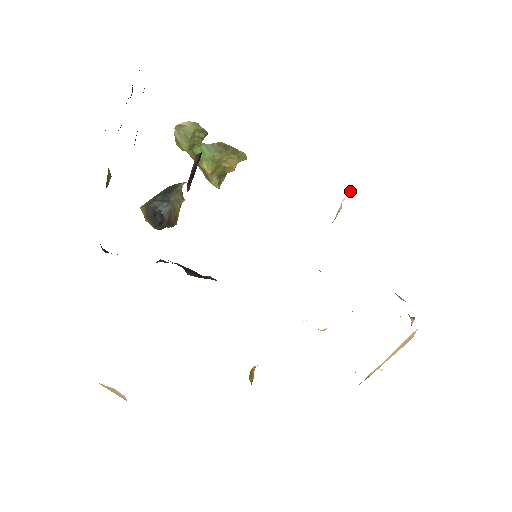
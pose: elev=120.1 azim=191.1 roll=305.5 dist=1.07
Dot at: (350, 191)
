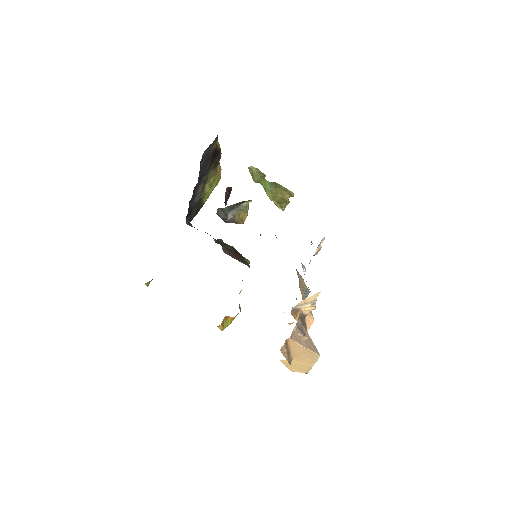
Dot at: occluded
